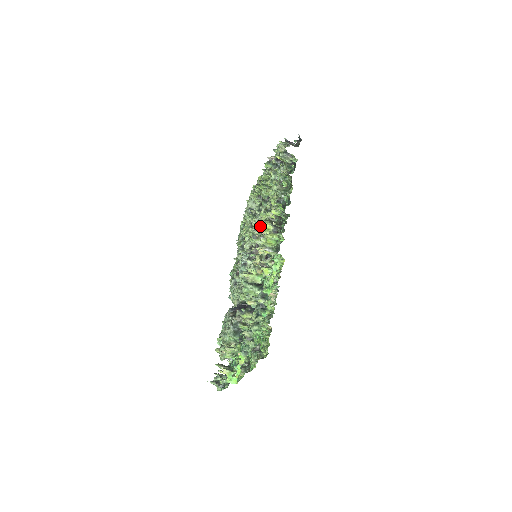
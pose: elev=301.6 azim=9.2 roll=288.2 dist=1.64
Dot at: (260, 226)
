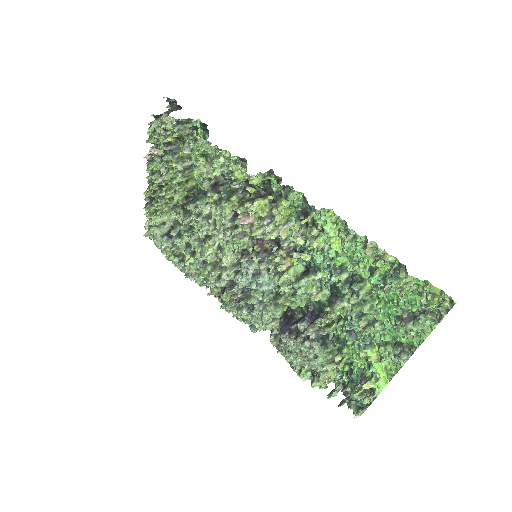
Dot at: occluded
